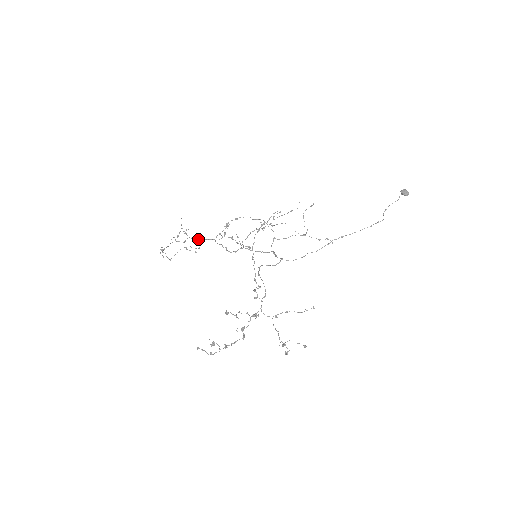
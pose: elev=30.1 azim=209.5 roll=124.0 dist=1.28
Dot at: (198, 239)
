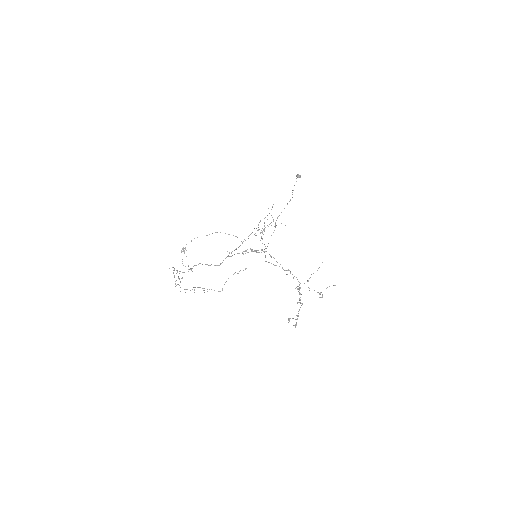
Dot at: (191, 270)
